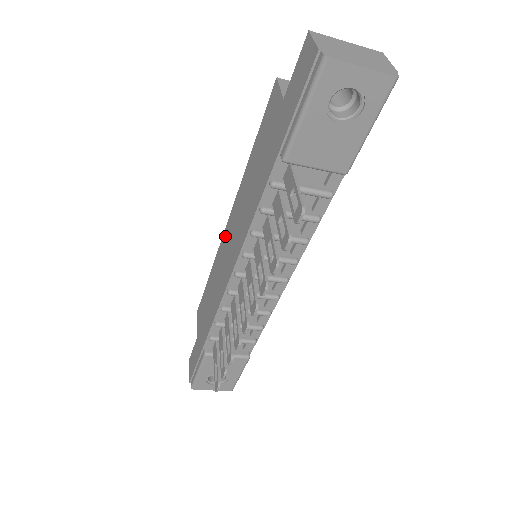
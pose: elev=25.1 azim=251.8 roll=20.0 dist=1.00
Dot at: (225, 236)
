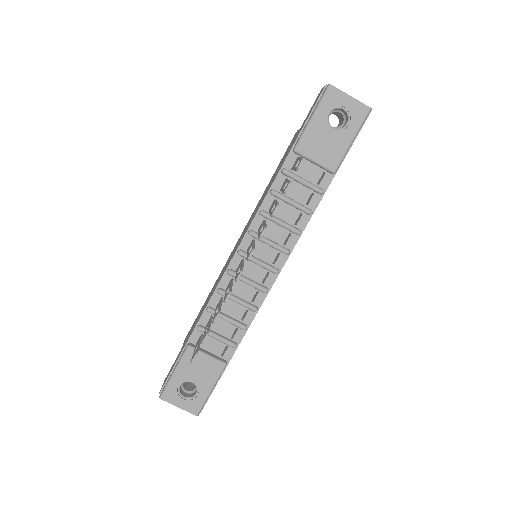
Dot at: (234, 248)
